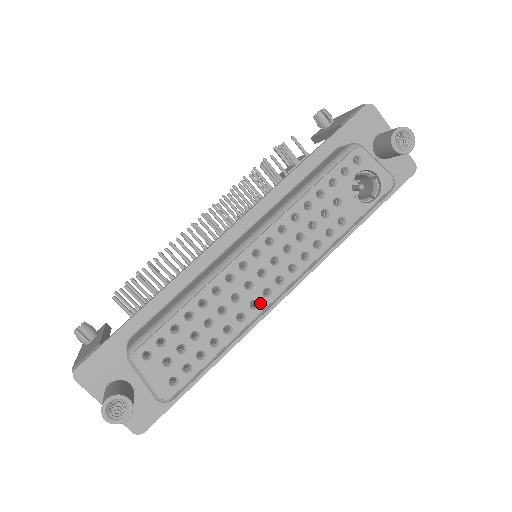
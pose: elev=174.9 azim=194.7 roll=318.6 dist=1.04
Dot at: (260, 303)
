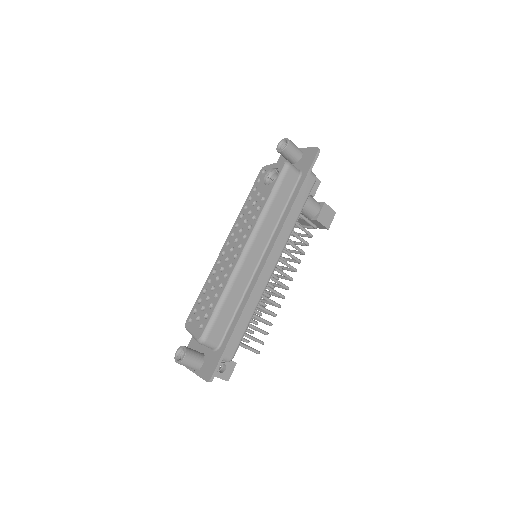
Dot at: (233, 263)
